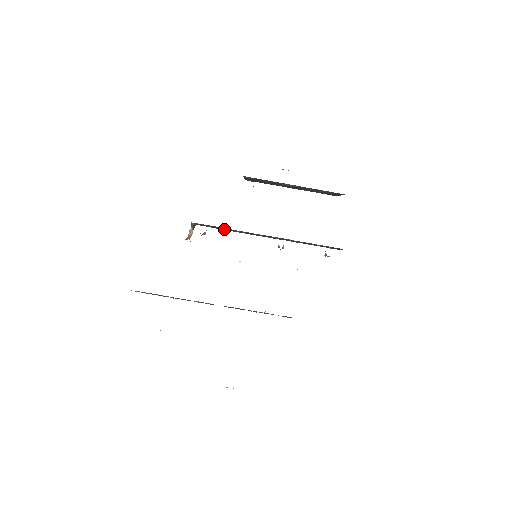
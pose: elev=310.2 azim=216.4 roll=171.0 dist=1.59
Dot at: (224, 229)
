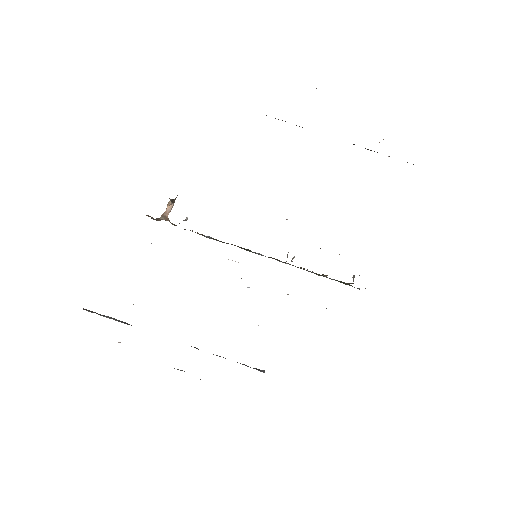
Dot at: occluded
